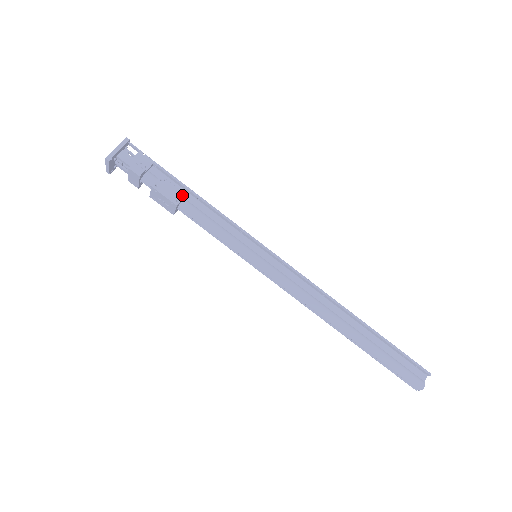
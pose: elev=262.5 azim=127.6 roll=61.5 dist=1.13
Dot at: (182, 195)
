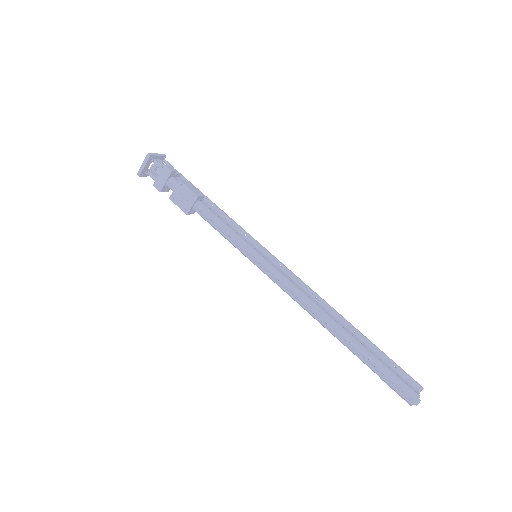
Dot at: (202, 194)
